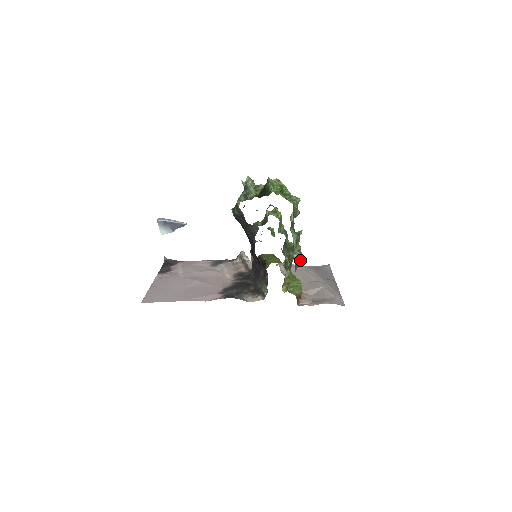
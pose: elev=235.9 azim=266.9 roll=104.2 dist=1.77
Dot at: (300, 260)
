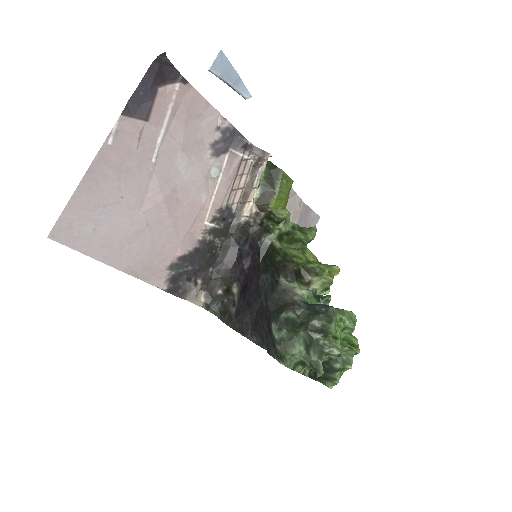
Dot at: occluded
